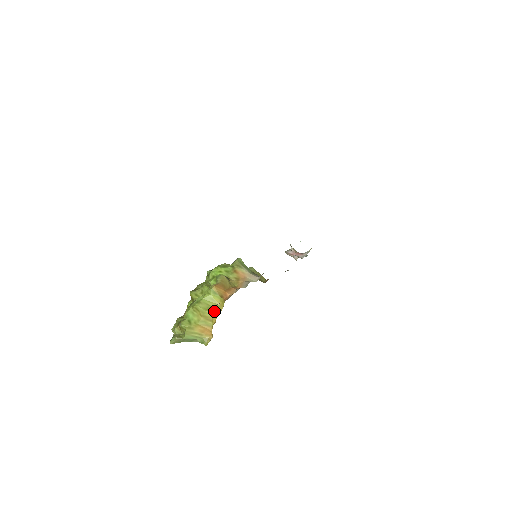
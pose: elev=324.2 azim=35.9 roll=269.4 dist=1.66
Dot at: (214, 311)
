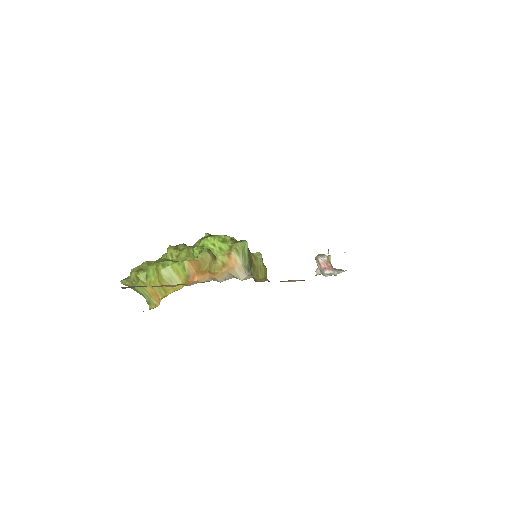
Dot at: occluded
